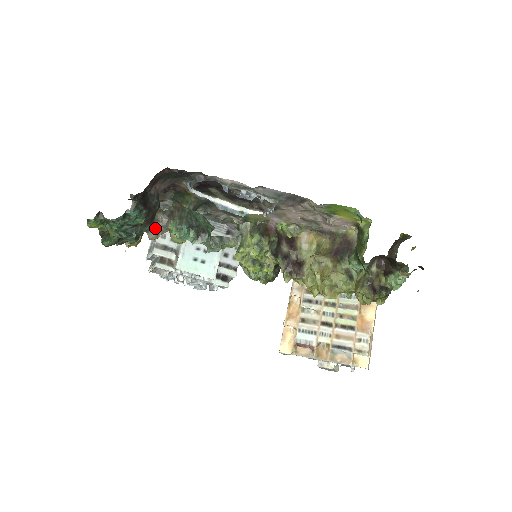
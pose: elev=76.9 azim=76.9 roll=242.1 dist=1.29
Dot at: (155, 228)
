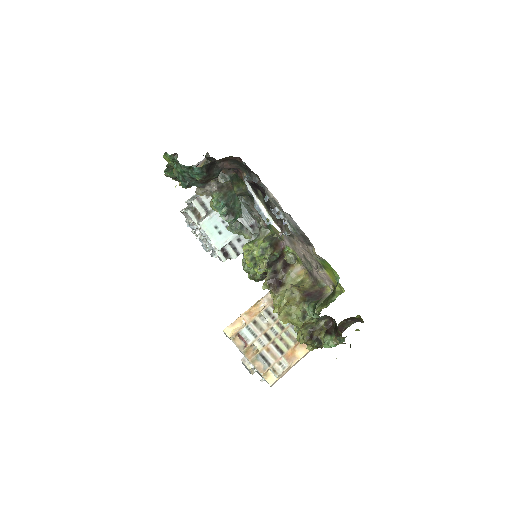
Dot at: (204, 188)
